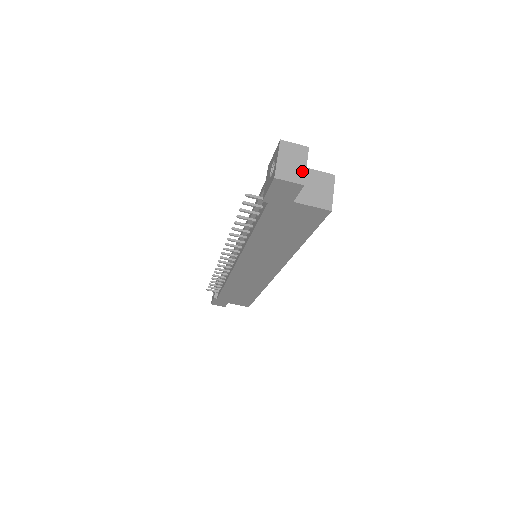
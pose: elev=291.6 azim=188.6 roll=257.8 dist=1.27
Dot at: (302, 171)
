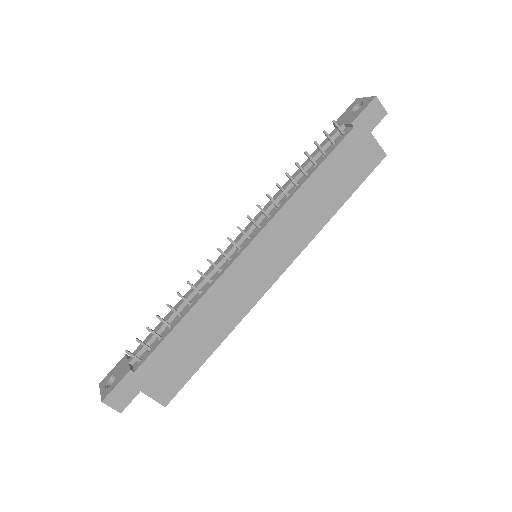
Dot at: occluded
